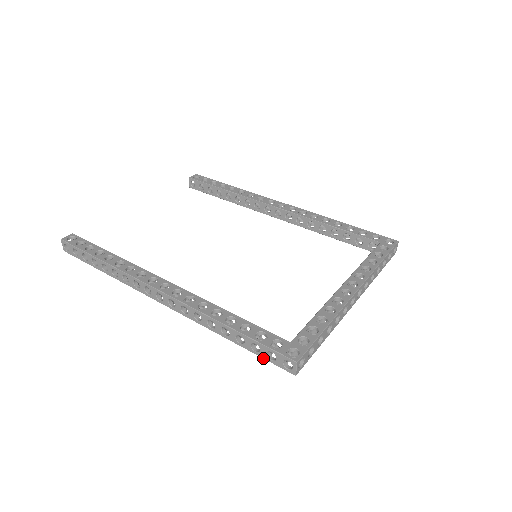
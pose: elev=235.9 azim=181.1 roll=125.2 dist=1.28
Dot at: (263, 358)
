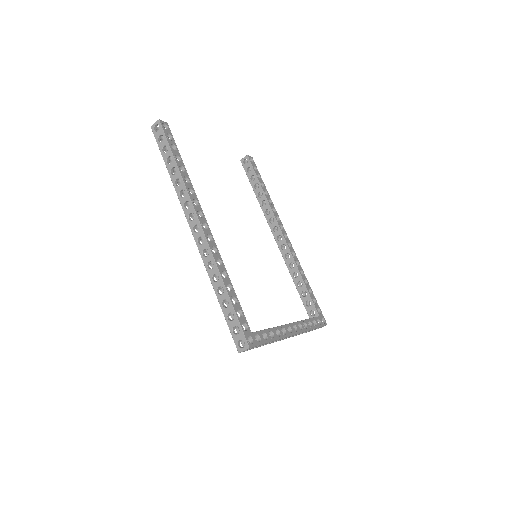
Dot at: (228, 326)
